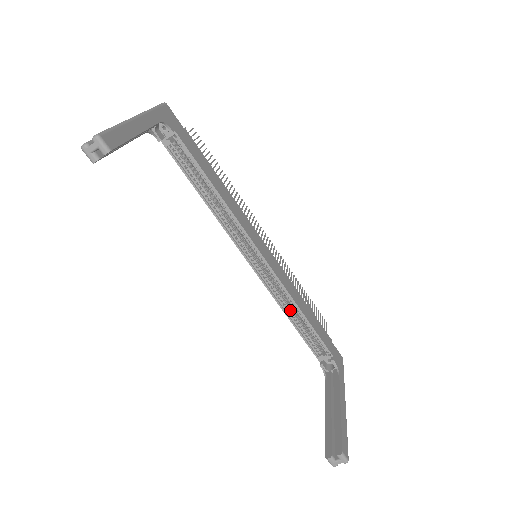
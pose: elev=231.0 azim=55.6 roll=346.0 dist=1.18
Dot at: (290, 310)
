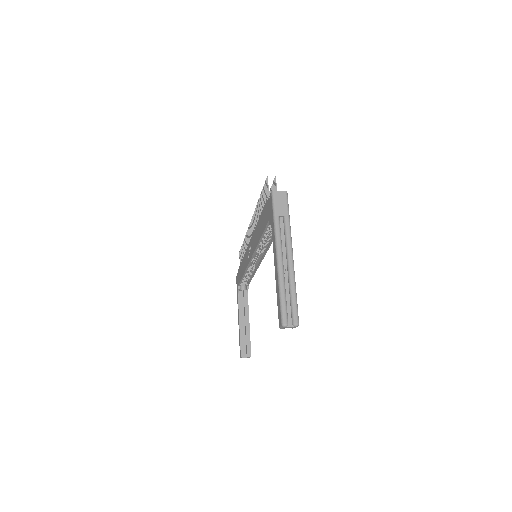
Dot at: (247, 272)
